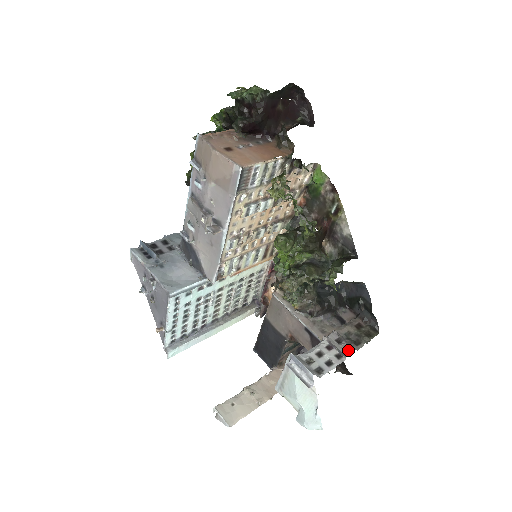
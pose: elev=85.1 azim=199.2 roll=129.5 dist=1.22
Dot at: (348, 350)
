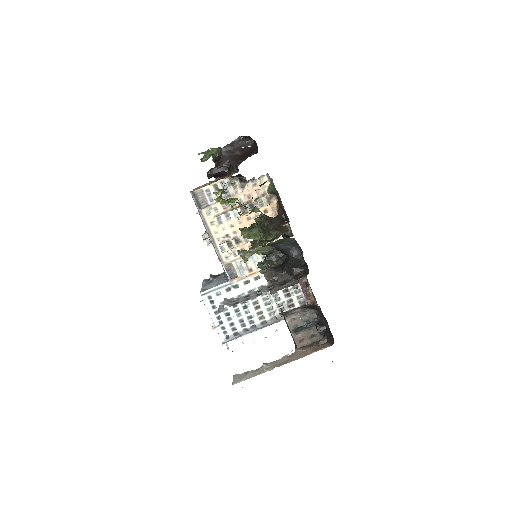
Dot at: occluded
